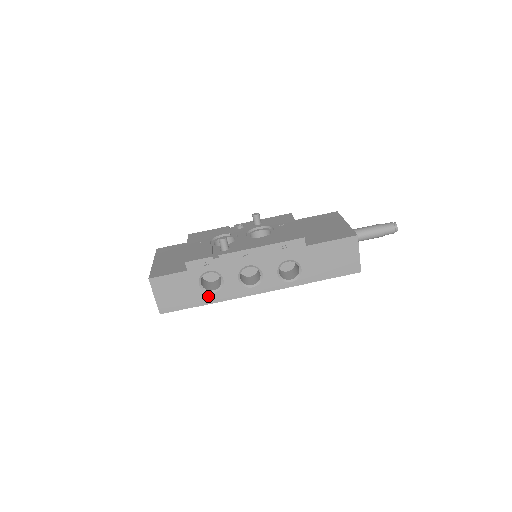
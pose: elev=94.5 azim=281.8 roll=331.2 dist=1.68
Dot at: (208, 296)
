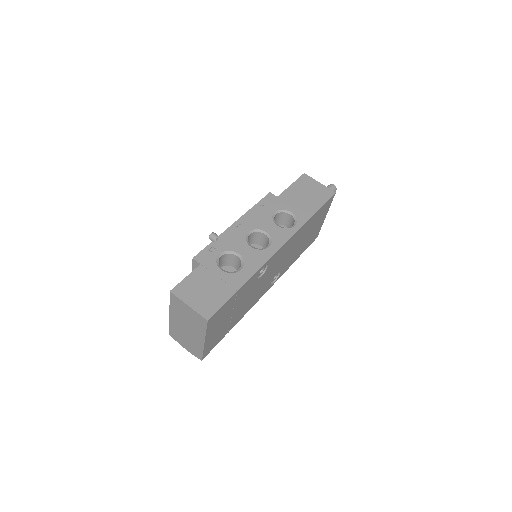
Dot at: (238, 276)
